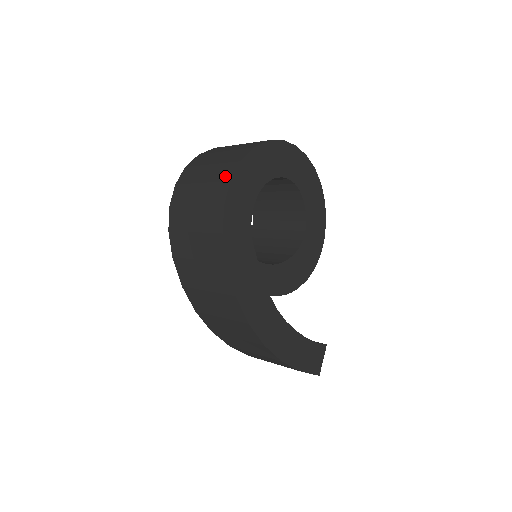
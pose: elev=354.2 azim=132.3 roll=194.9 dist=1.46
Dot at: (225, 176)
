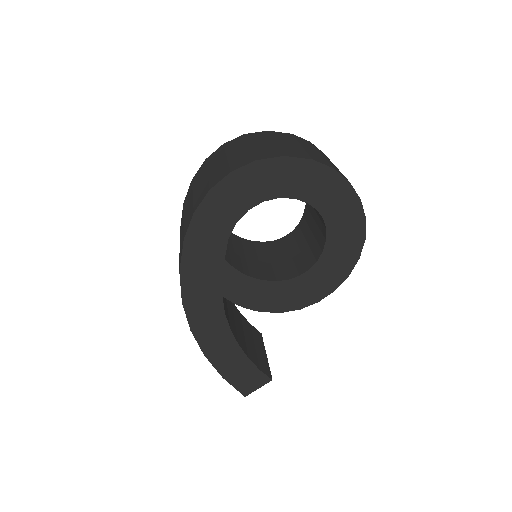
Dot at: (236, 164)
